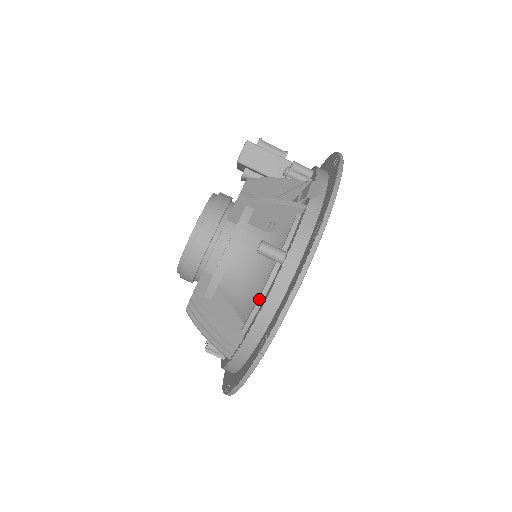
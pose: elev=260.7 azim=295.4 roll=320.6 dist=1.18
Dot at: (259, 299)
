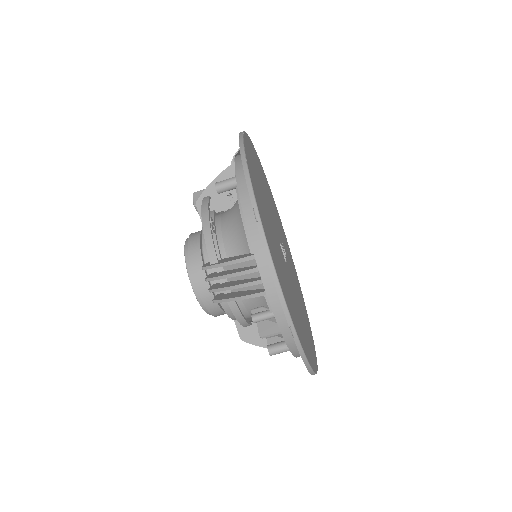
Dot at: (241, 215)
